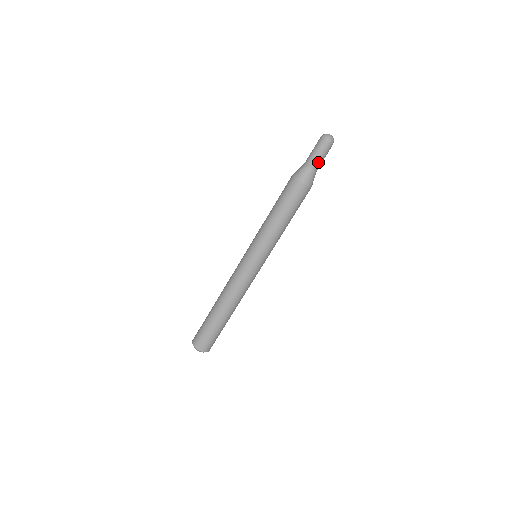
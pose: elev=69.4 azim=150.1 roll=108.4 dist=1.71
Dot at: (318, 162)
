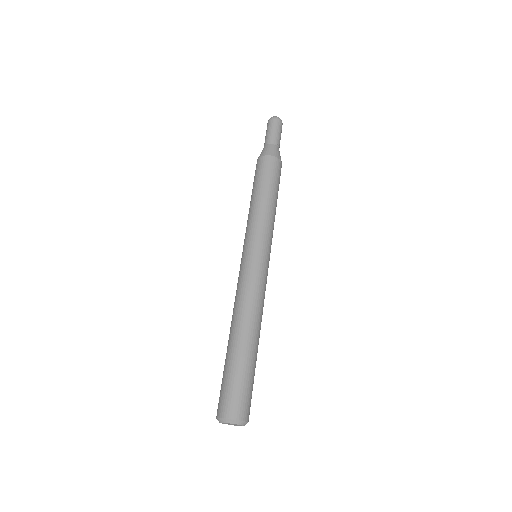
Dot at: (275, 137)
